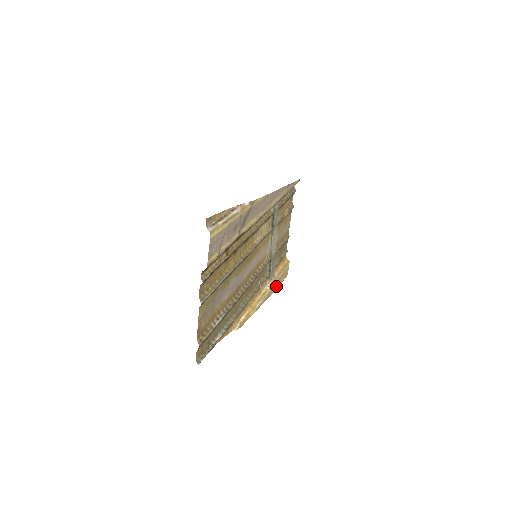
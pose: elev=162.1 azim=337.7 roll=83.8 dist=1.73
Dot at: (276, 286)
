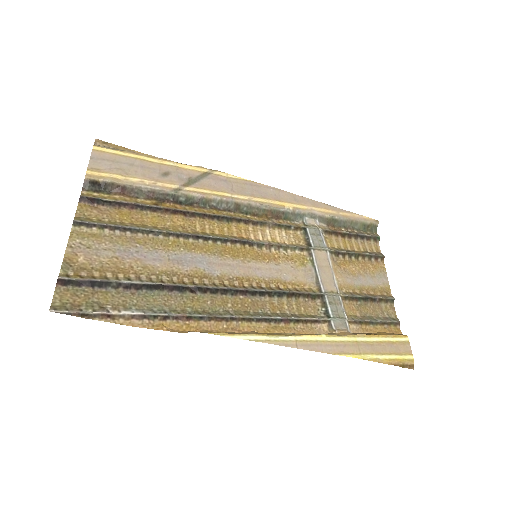
Dot at: (361, 352)
